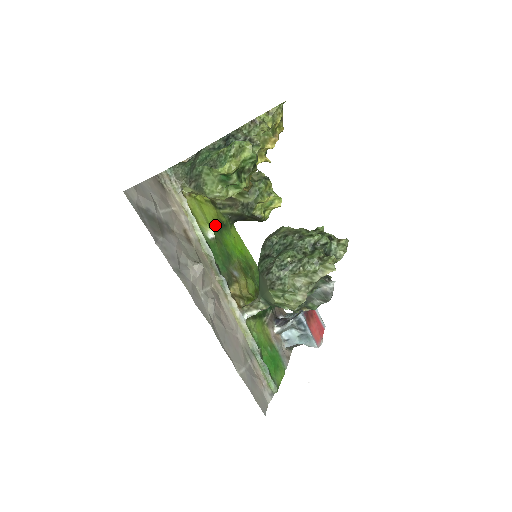
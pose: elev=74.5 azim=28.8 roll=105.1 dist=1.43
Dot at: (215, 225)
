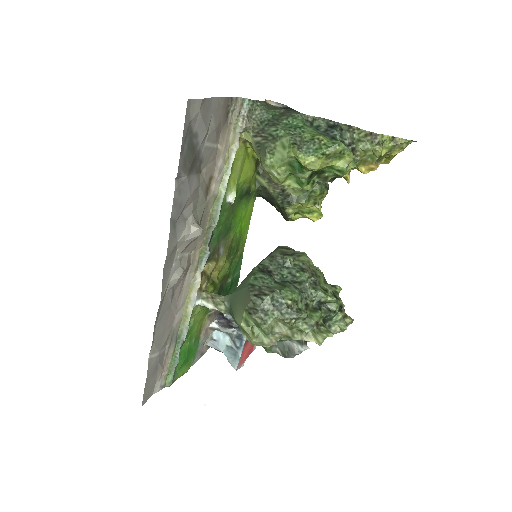
Dot at: (242, 188)
